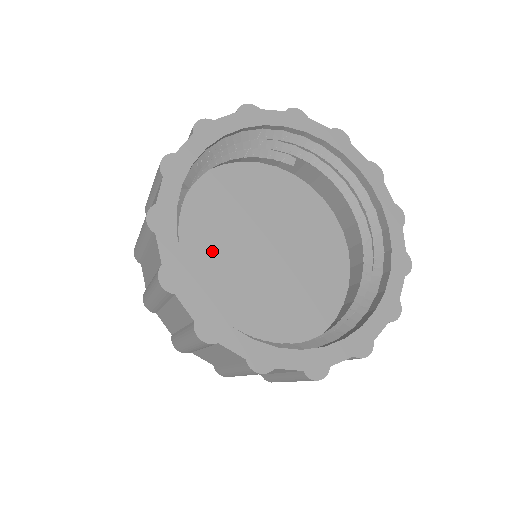
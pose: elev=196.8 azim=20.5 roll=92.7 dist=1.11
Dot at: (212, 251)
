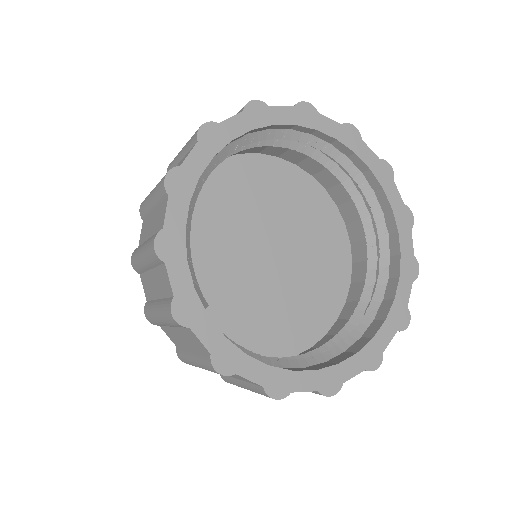
Dot at: (236, 299)
